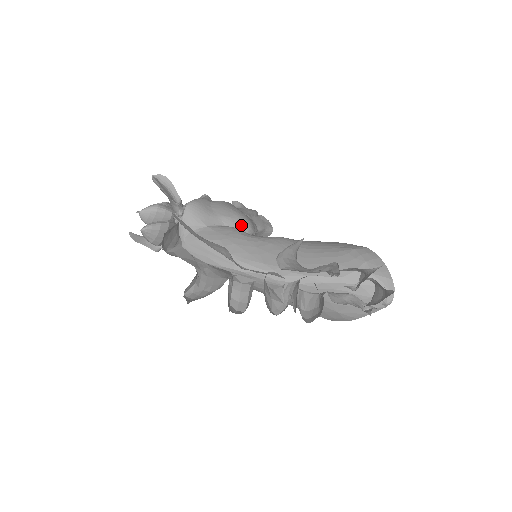
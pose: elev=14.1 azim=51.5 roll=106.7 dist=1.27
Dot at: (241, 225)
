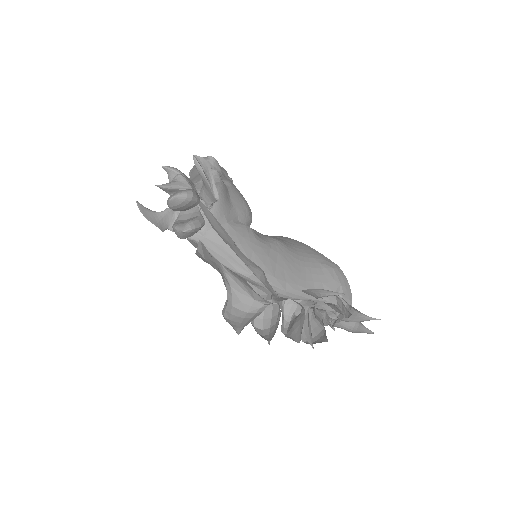
Dot at: (249, 220)
